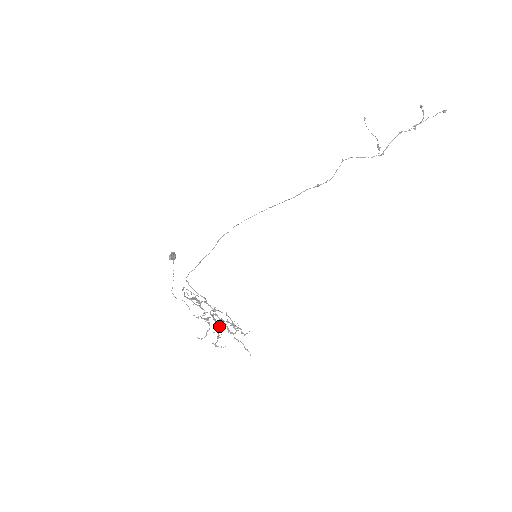
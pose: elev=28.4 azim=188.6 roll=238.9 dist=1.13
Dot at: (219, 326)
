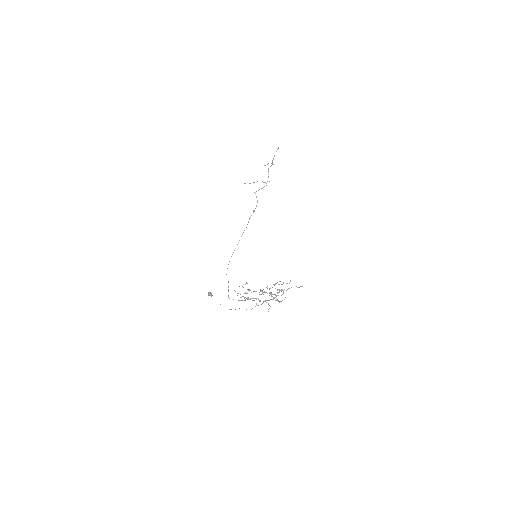
Dot at: occluded
